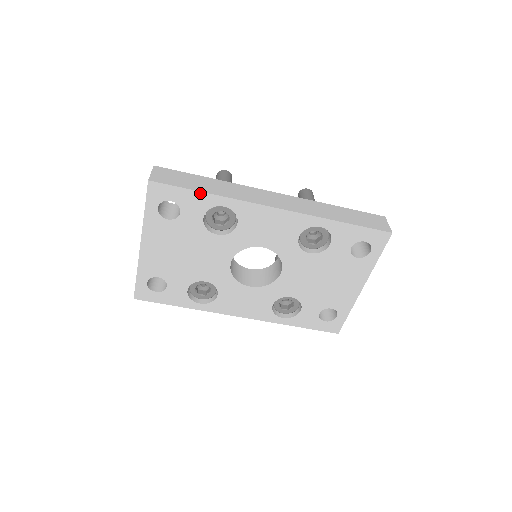
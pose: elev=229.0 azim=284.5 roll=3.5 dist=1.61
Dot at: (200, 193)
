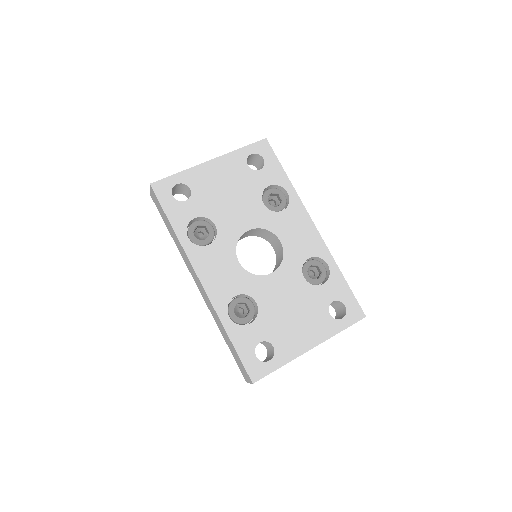
Dot at: (284, 172)
